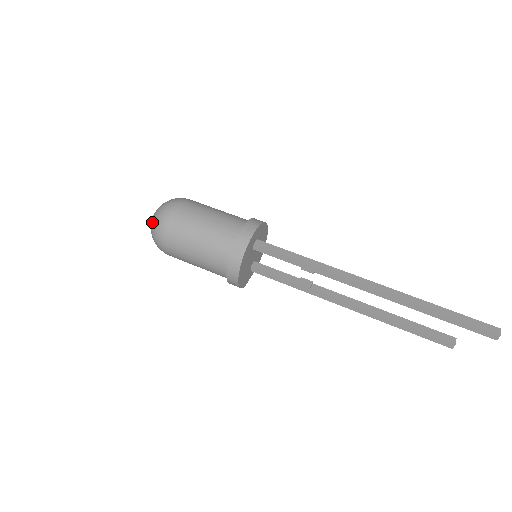
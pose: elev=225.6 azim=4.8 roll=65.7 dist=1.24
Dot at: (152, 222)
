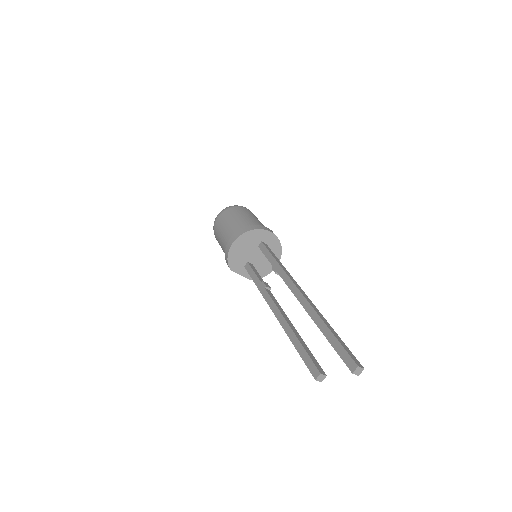
Dot at: occluded
